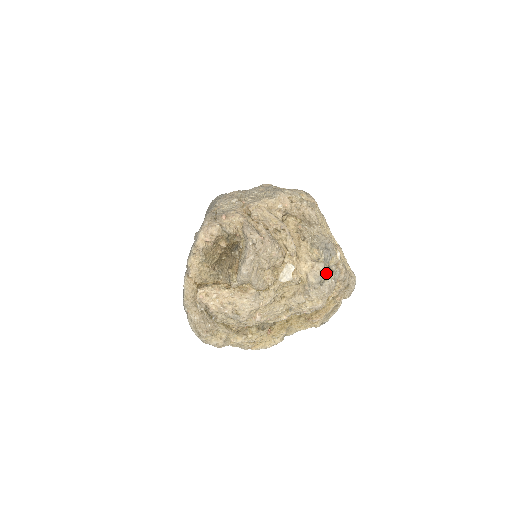
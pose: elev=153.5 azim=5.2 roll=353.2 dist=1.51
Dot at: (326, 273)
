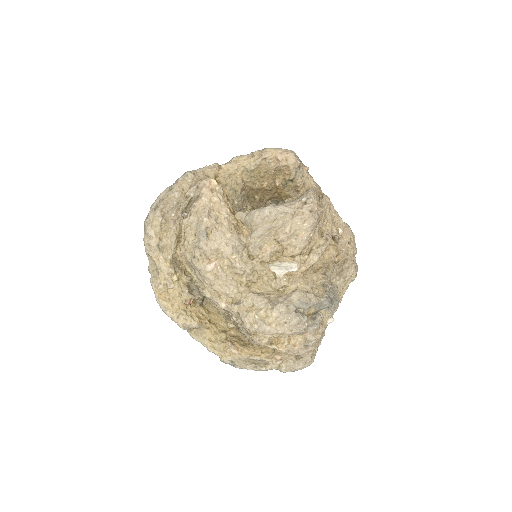
Dot at: (307, 314)
